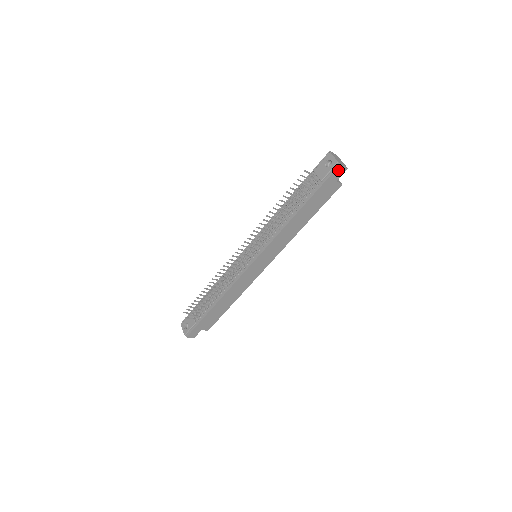
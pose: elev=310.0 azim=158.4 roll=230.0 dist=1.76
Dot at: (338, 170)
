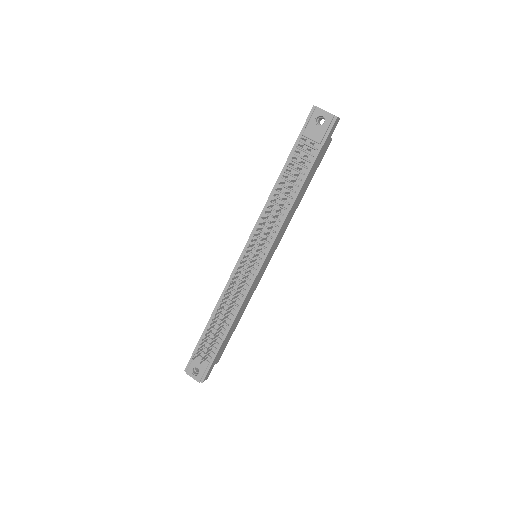
Dot at: (334, 124)
